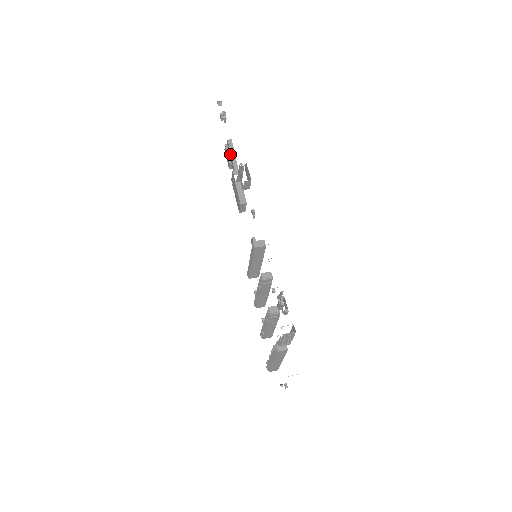
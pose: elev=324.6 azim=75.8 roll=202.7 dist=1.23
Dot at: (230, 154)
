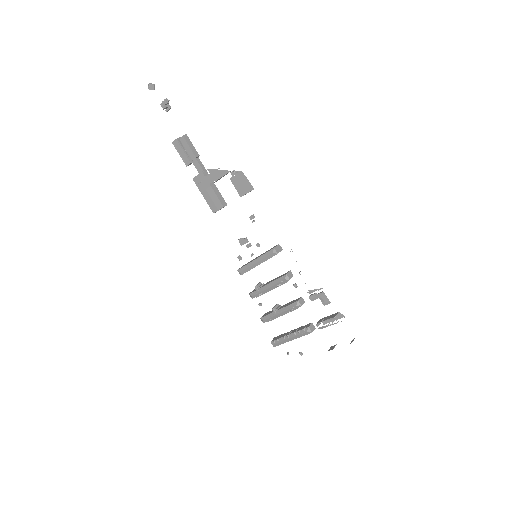
Dot at: (191, 152)
